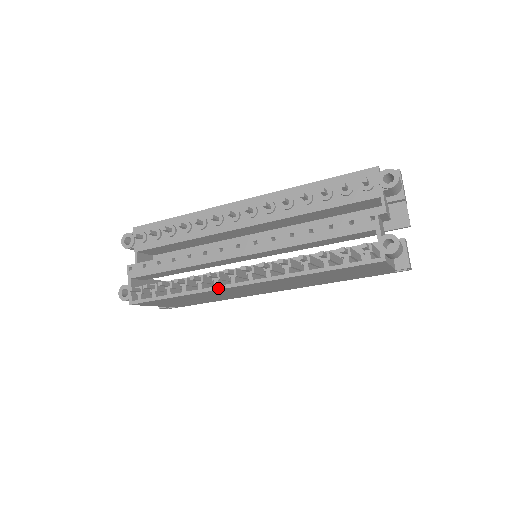
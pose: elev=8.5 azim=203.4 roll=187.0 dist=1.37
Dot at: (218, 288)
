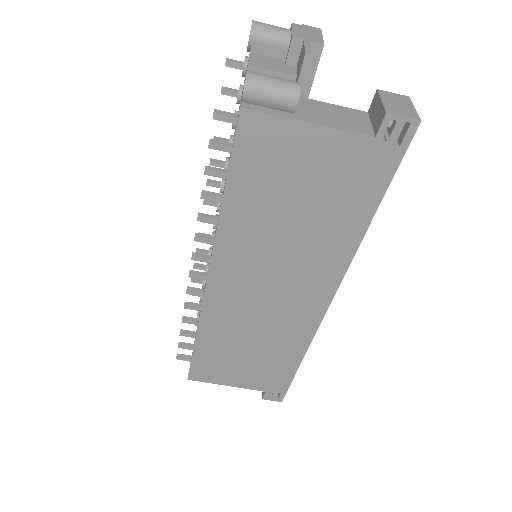
Dot at: (202, 303)
